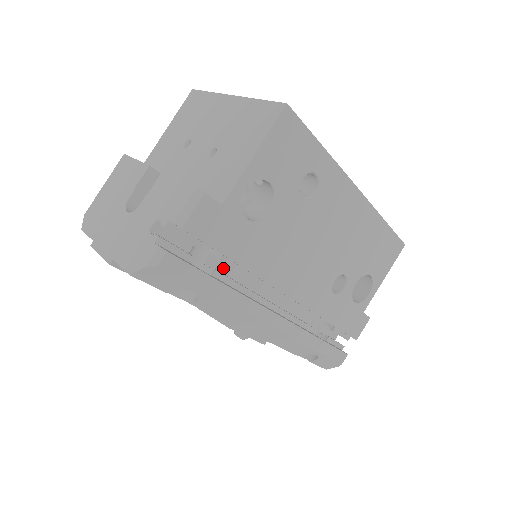
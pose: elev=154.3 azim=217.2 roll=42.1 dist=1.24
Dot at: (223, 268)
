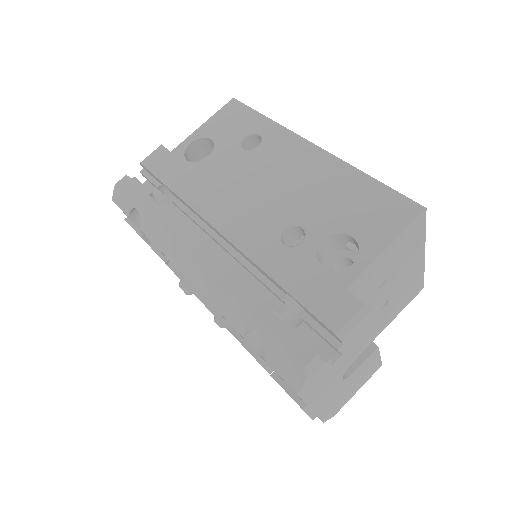
Dot at: (184, 219)
